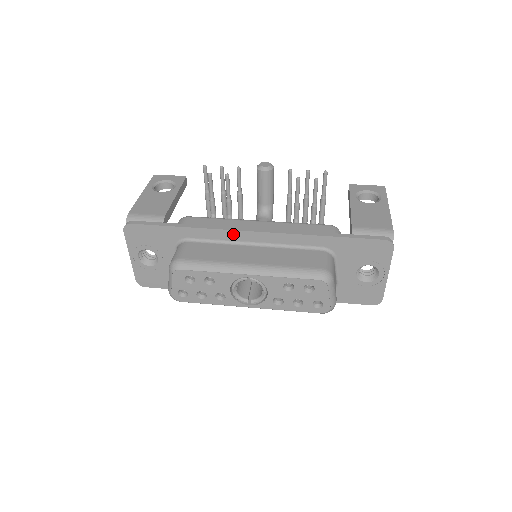
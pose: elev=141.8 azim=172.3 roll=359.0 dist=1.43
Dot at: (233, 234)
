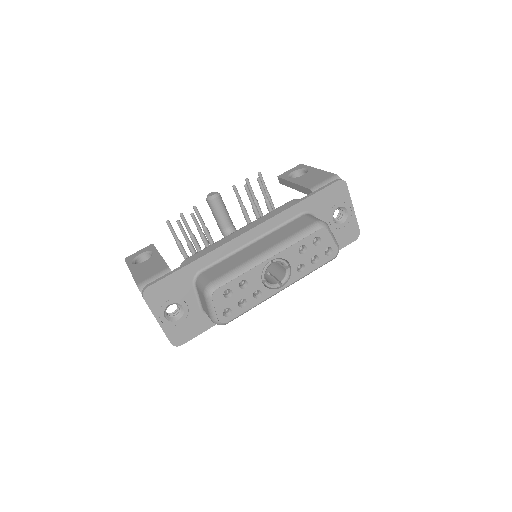
Dot at: (234, 243)
